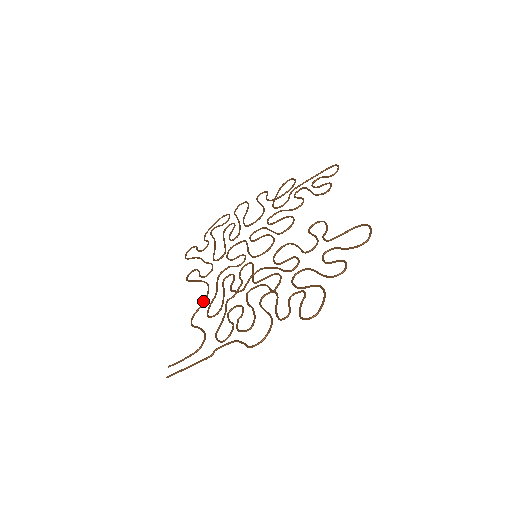
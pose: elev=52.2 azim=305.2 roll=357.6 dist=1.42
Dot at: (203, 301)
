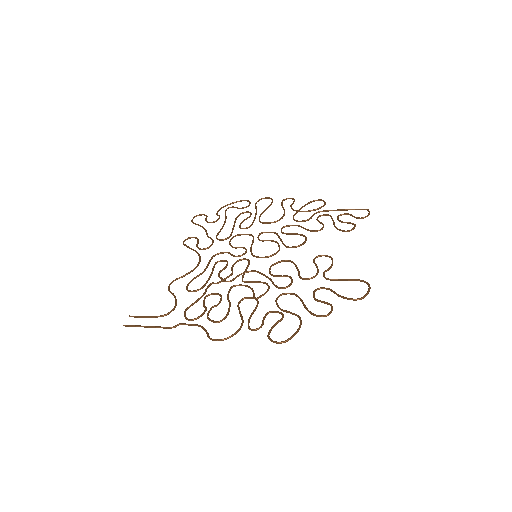
Dot at: (189, 272)
